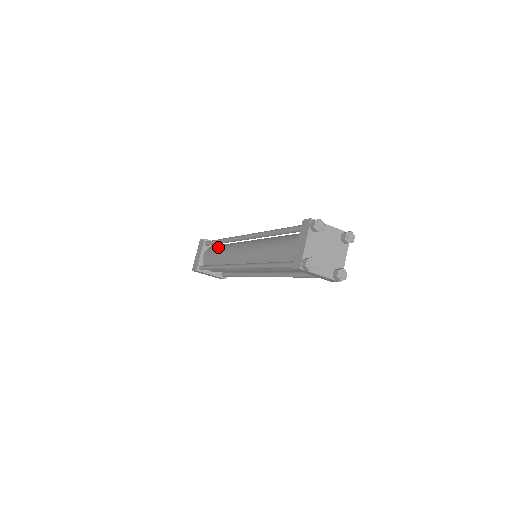
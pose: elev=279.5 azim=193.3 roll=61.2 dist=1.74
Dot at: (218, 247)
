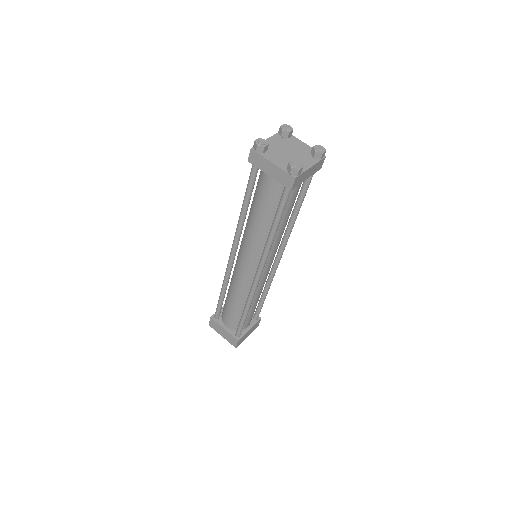
Dot at: occluded
